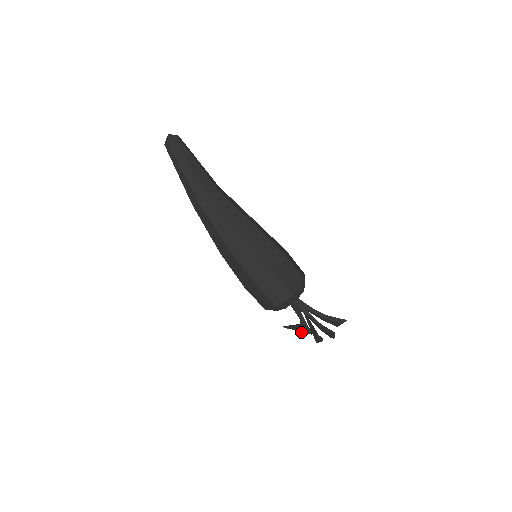
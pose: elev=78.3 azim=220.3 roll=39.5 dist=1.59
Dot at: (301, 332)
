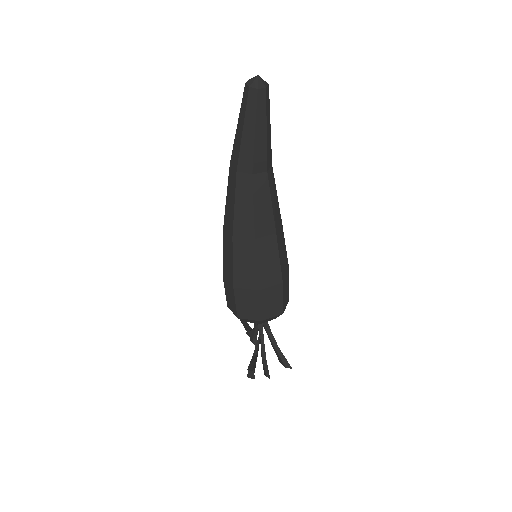
Dot at: (248, 334)
